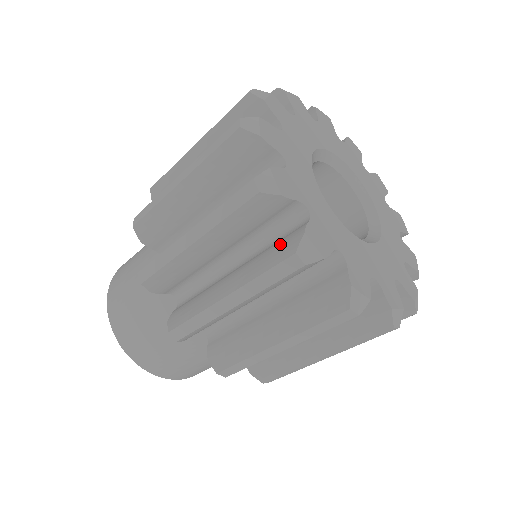
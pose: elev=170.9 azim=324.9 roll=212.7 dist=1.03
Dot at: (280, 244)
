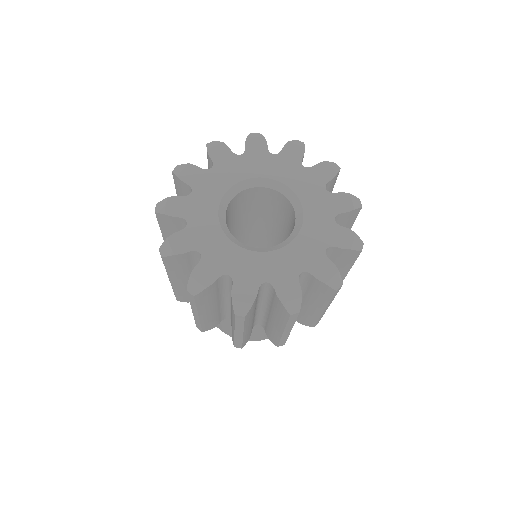
Dot at: occluded
